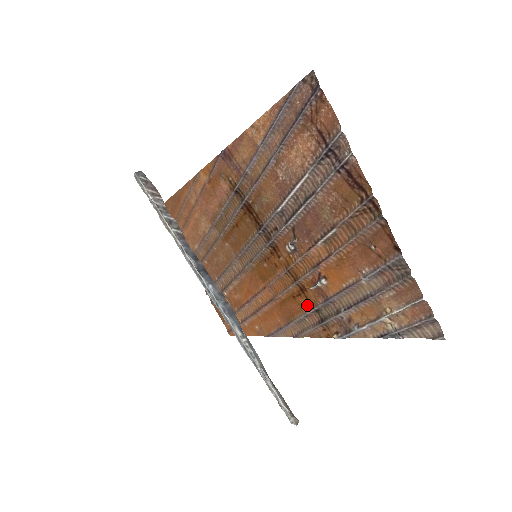
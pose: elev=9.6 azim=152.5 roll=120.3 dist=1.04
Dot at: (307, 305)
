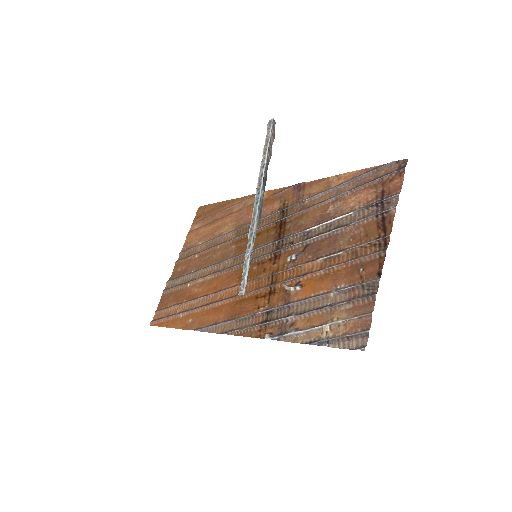
Dot at: (263, 306)
